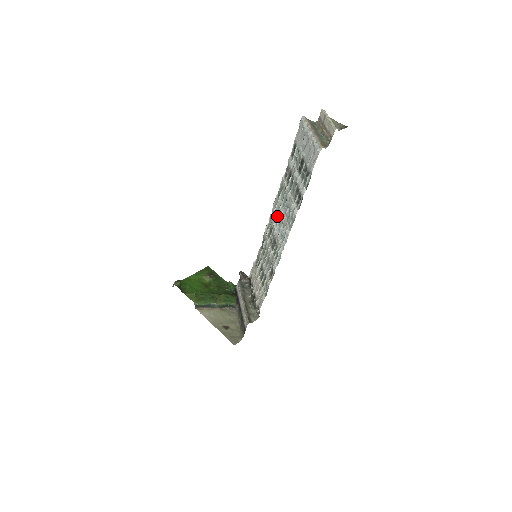
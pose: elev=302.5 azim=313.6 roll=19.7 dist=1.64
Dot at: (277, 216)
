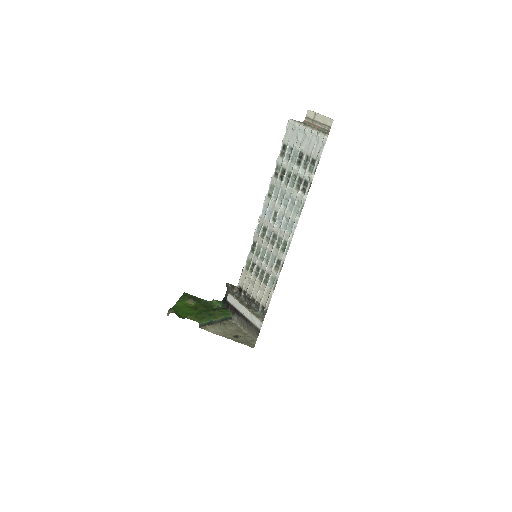
Dot at: (272, 213)
